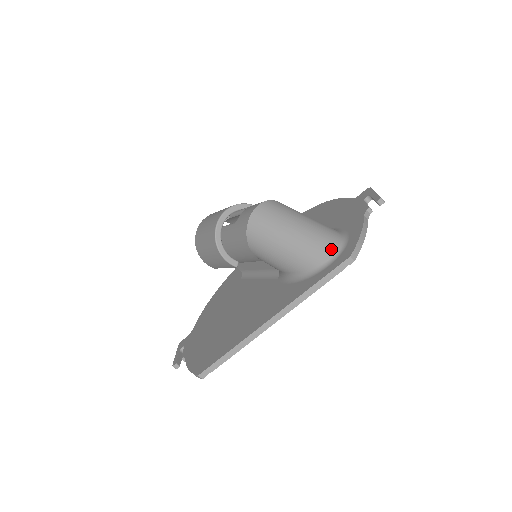
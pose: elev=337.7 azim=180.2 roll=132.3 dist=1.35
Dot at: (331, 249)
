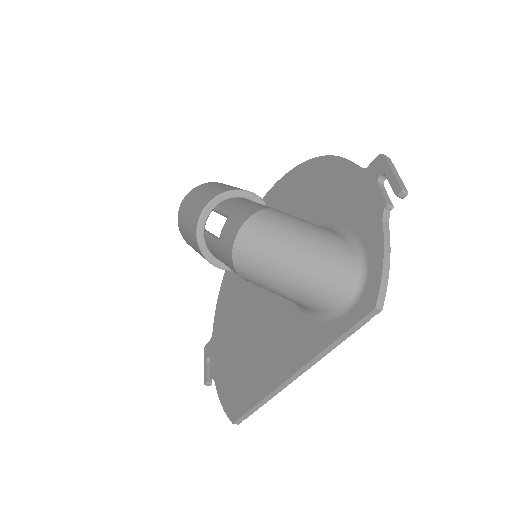
Dot at: (347, 287)
